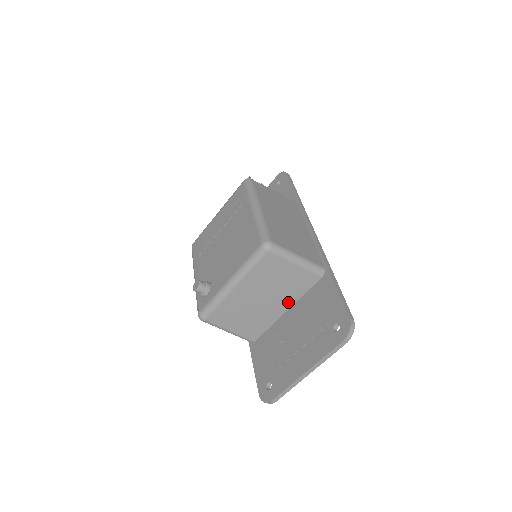
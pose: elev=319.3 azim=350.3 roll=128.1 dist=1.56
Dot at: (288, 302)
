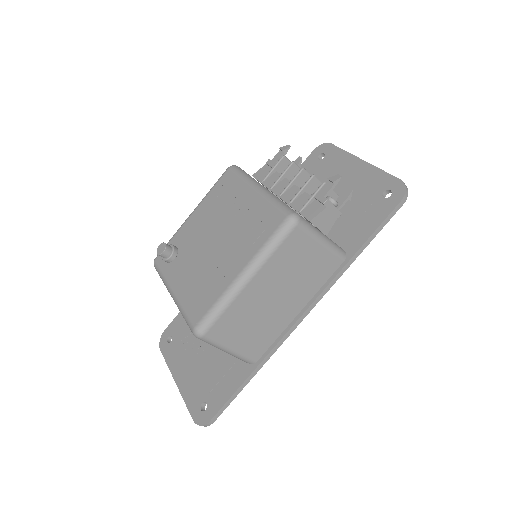
Dot at: occluded
